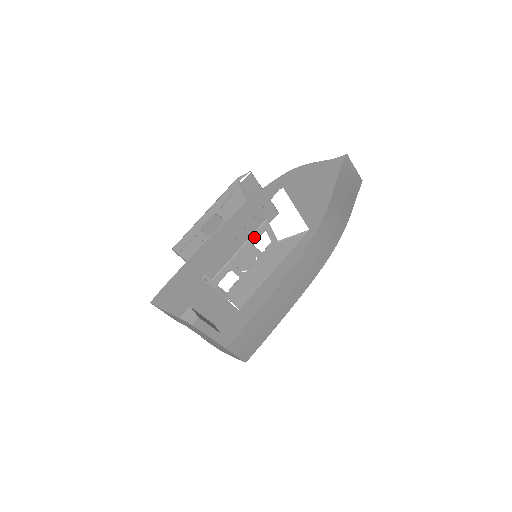
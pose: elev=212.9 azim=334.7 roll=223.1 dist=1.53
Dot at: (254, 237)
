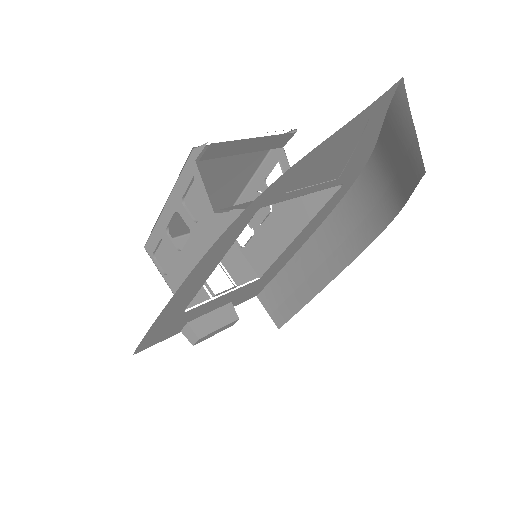
Dot at: (265, 167)
